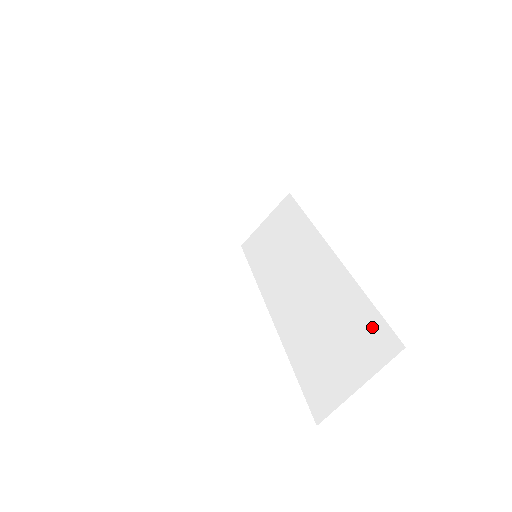
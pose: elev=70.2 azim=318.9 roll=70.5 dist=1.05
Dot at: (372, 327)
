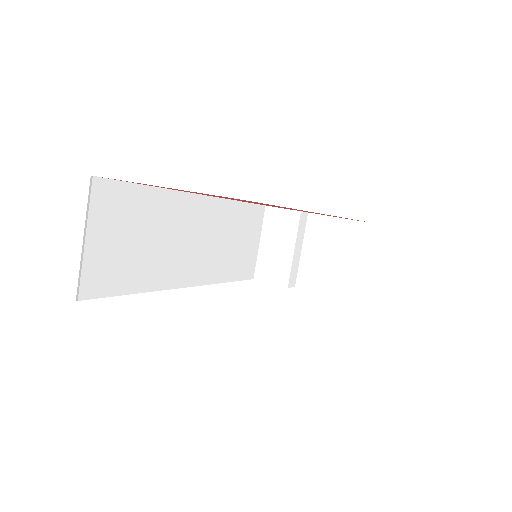
Dot at: occluded
